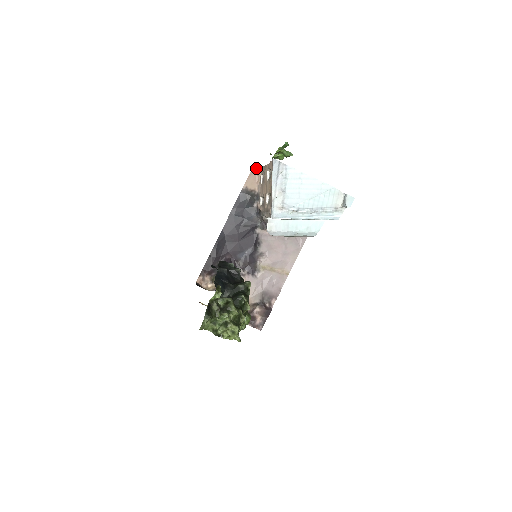
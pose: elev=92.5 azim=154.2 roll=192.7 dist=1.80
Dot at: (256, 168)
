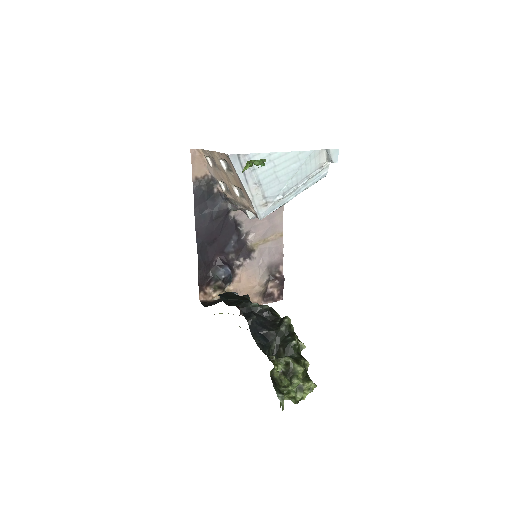
Dot at: (194, 149)
